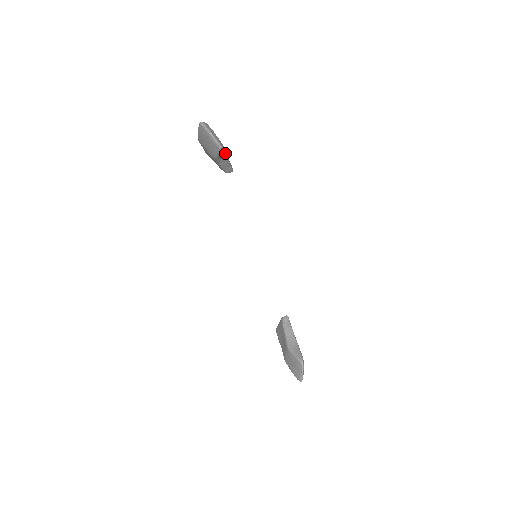
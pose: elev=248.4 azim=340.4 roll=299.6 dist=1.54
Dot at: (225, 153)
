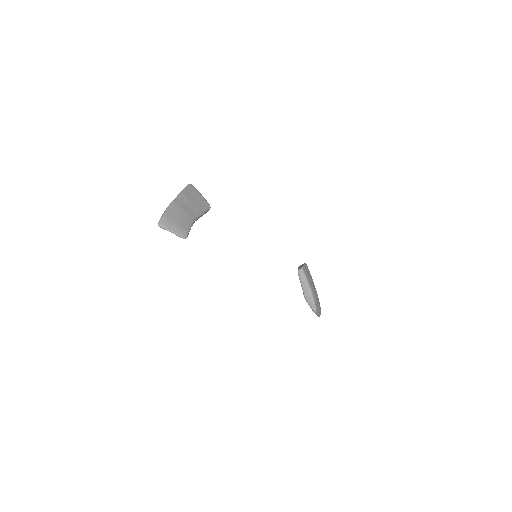
Dot at: (192, 224)
